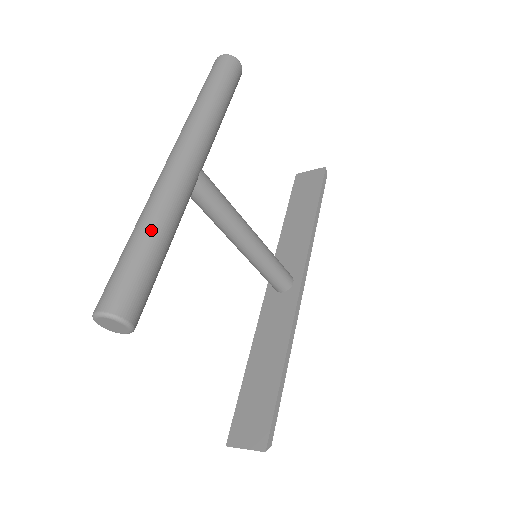
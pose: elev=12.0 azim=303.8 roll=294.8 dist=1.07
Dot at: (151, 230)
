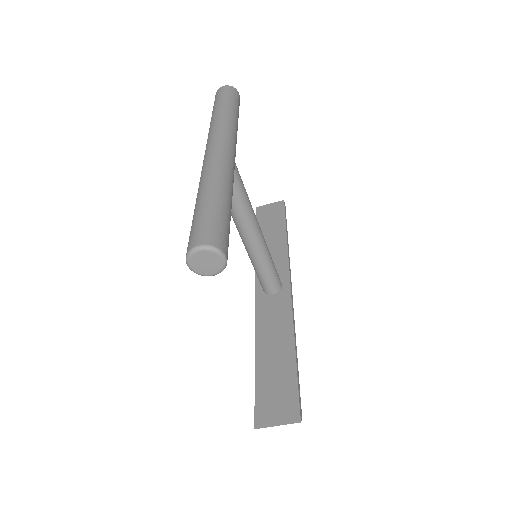
Dot at: (221, 191)
